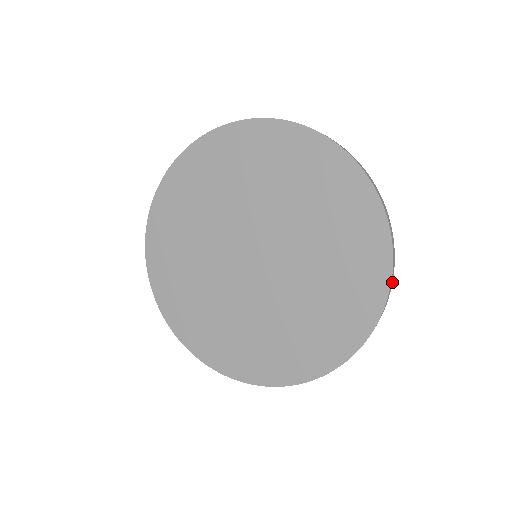
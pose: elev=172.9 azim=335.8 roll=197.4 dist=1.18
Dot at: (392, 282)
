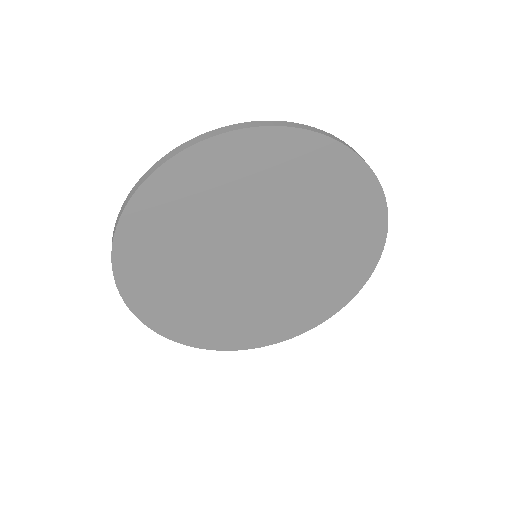
Dot at: occluded
